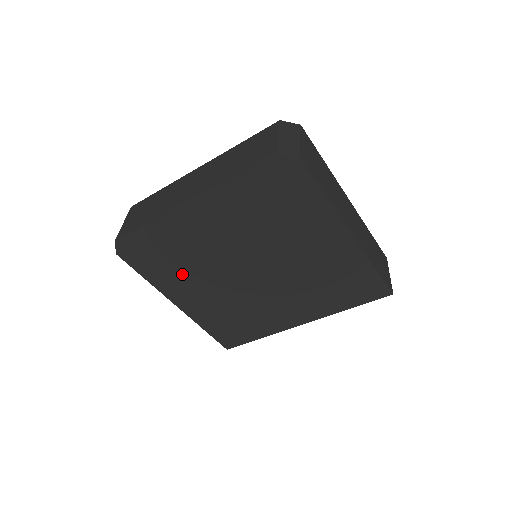
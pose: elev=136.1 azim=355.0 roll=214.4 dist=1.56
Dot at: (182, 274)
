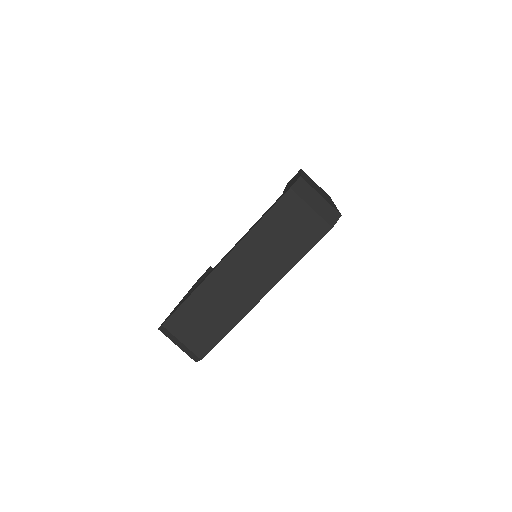
Dot at: occluded
